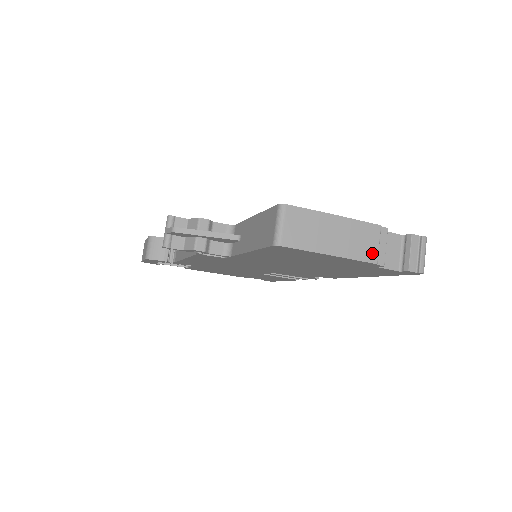
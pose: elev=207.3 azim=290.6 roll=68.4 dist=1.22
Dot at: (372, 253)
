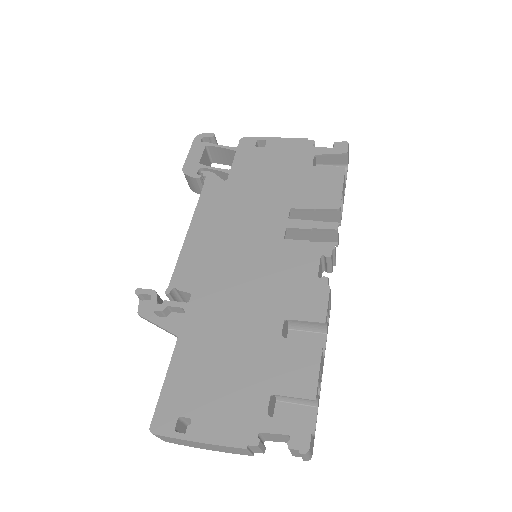
Dot at: (245, 453)
